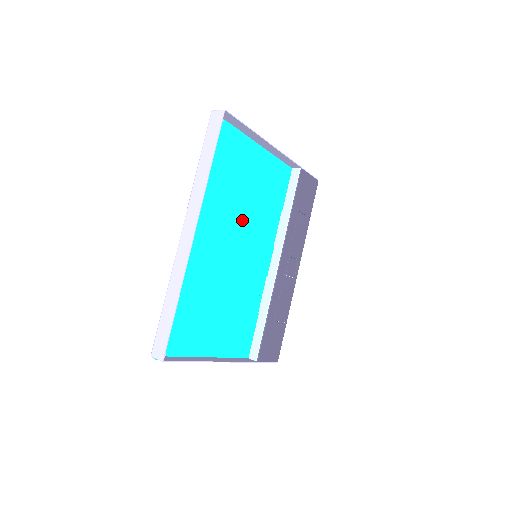
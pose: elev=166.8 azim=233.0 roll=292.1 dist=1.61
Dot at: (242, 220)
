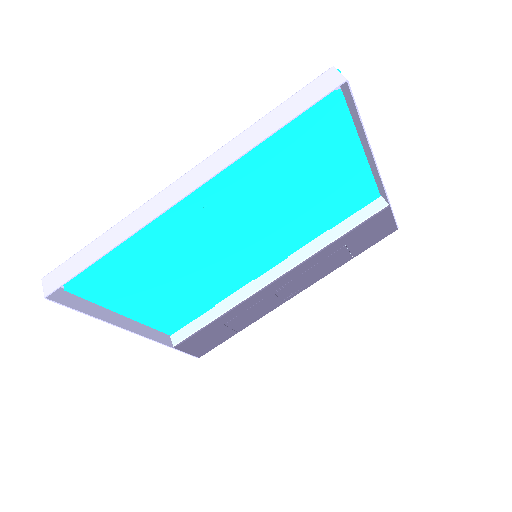
Dot at: (270, 212)
